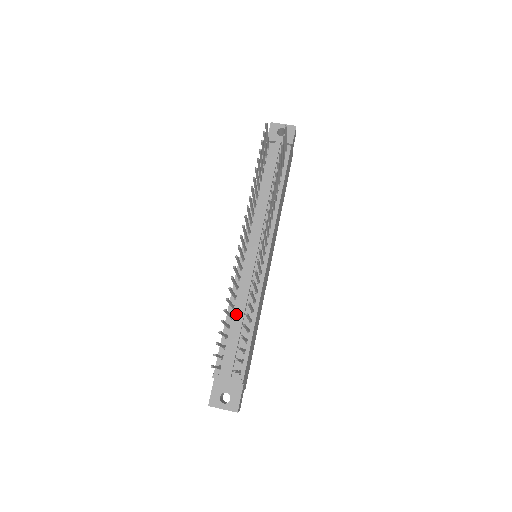
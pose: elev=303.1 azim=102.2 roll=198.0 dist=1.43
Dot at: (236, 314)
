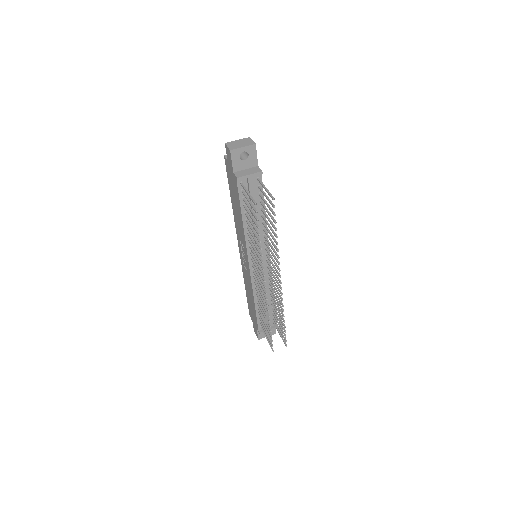
Dot at: occluded
